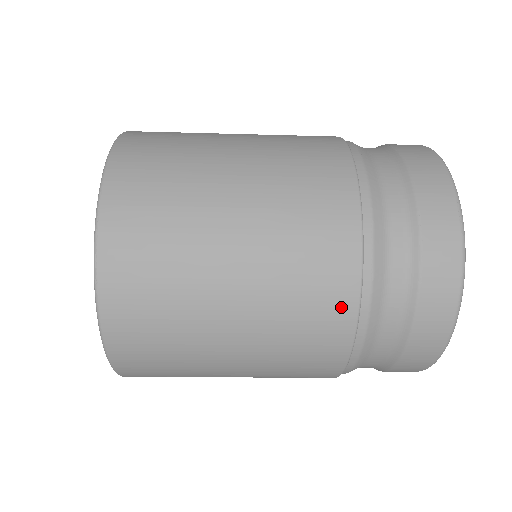
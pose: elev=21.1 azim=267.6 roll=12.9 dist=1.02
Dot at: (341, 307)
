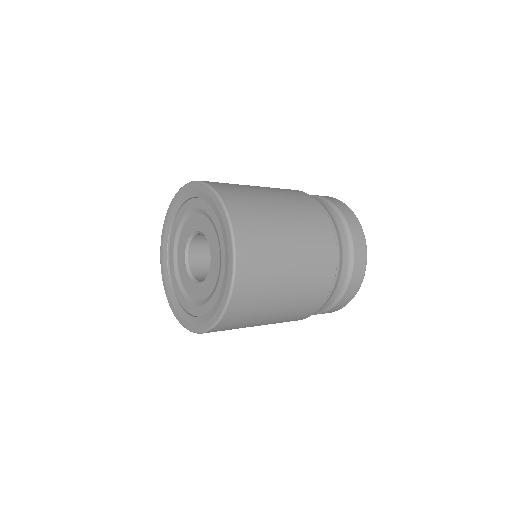
Dot at: occluded
